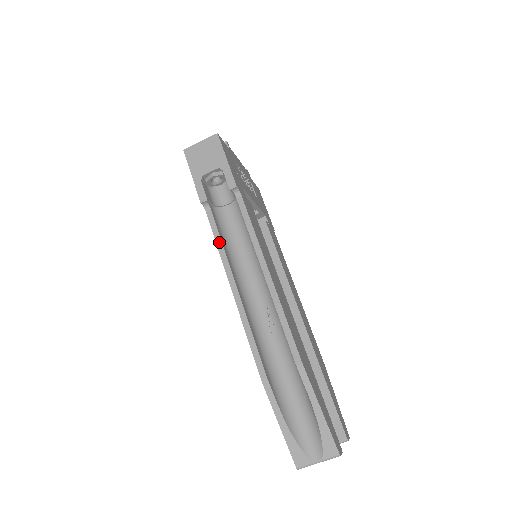
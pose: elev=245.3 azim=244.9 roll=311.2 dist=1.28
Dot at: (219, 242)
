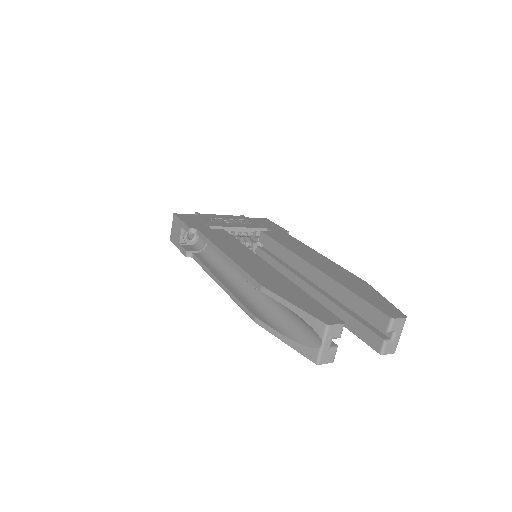
Dot at: (203, 267)
